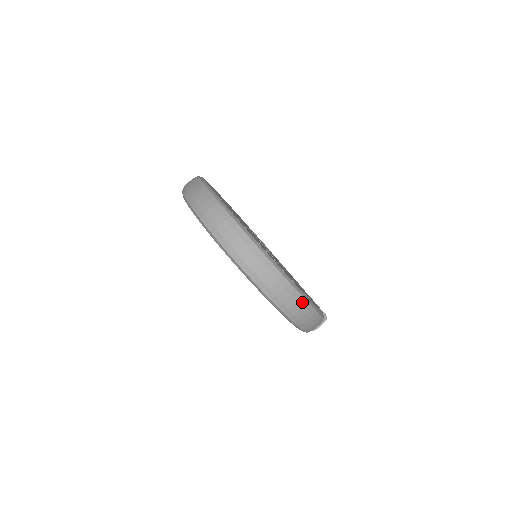
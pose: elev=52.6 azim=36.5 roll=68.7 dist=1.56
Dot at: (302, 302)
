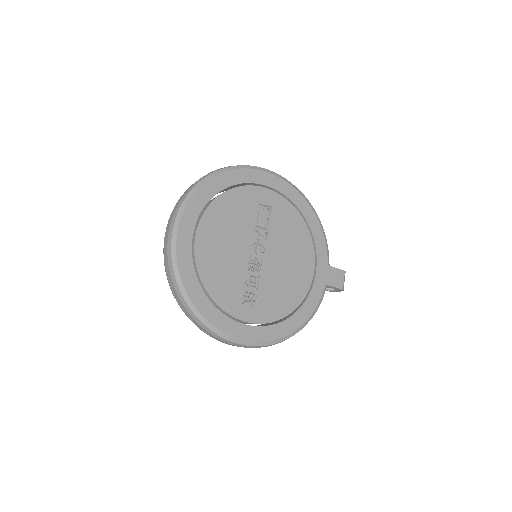
Dot at: (253, 347)
